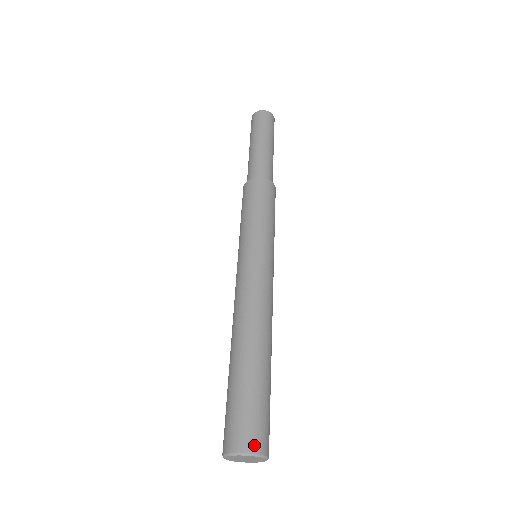
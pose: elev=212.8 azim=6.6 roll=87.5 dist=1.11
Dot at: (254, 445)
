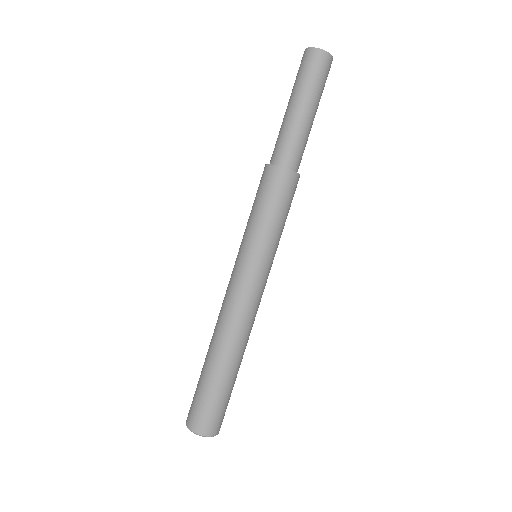
Dot at: (203, 430)
